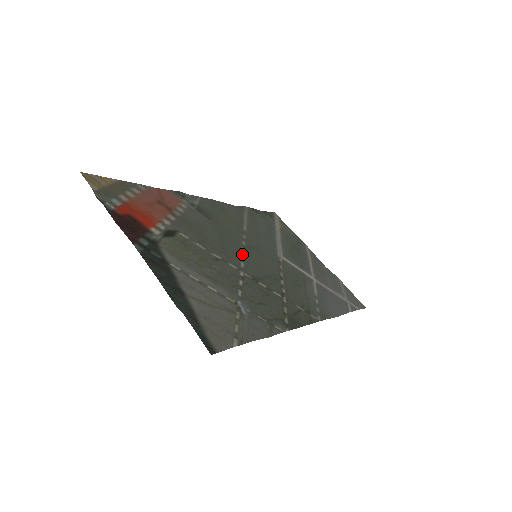
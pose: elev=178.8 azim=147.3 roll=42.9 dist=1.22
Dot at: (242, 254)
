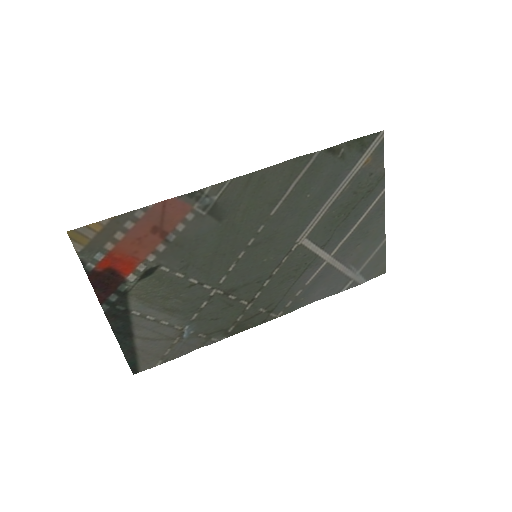
Dot at: (234, 263)
